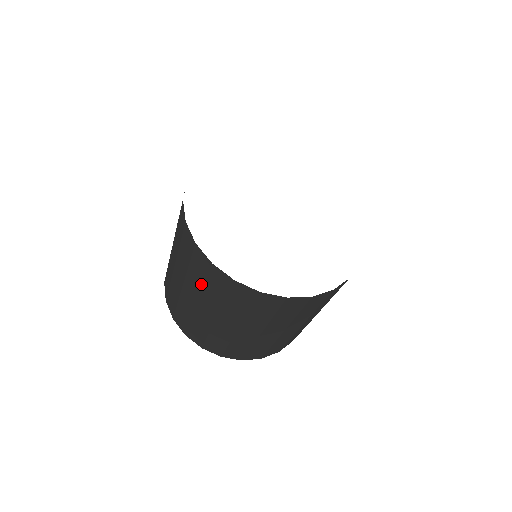
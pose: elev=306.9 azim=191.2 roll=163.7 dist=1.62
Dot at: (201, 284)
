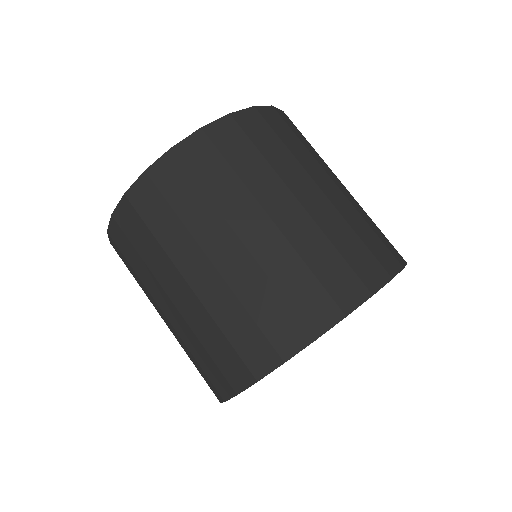
Dot at: (155, 244)
